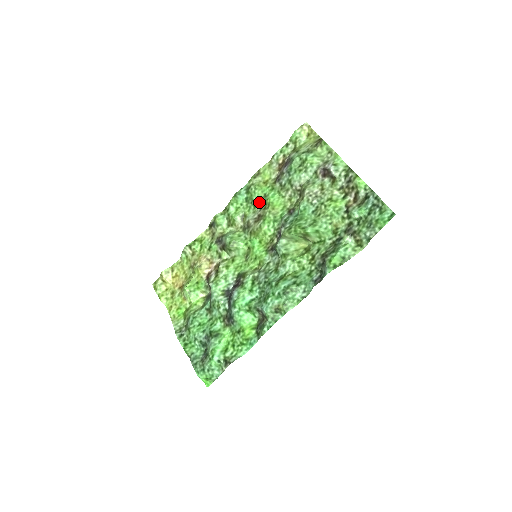
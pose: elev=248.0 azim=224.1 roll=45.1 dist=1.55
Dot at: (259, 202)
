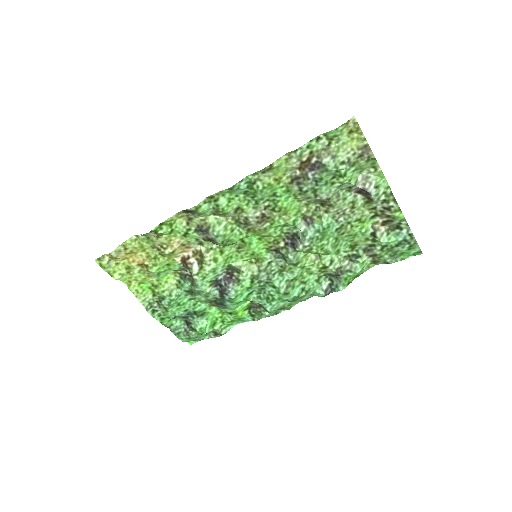
Dot at: (264, 200)
